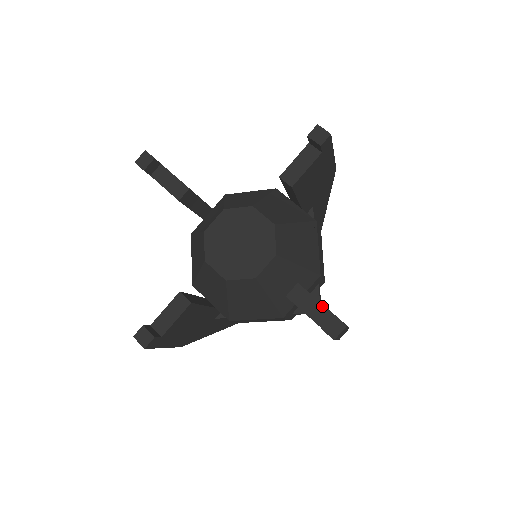
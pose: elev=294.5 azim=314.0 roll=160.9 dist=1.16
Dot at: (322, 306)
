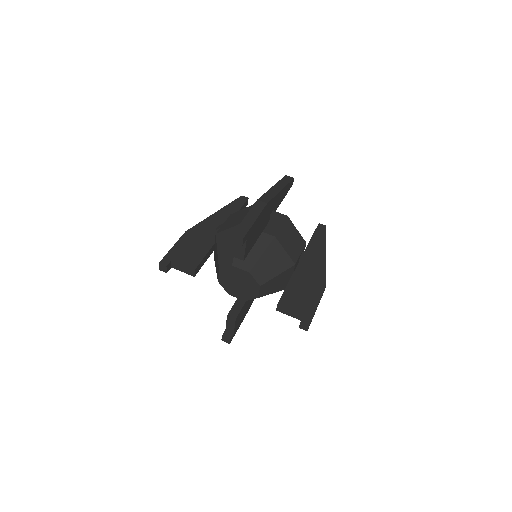
Dot at: (295, 312)
